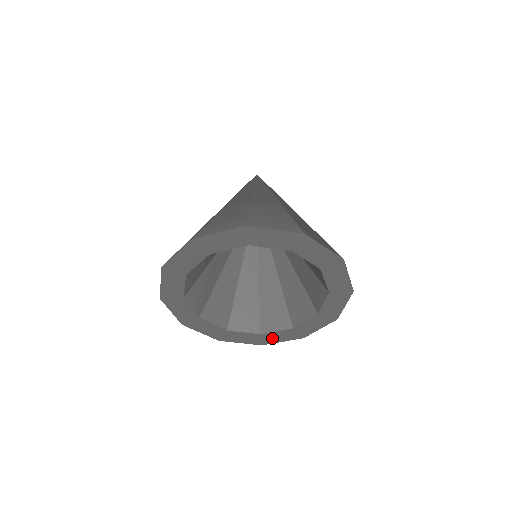
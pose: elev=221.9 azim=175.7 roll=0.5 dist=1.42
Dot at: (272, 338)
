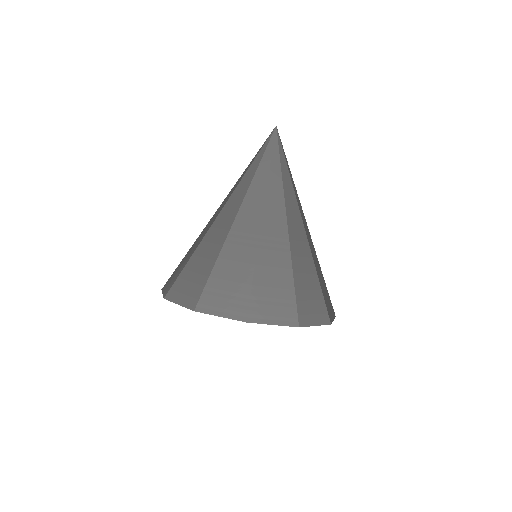
Dot at: occluded
